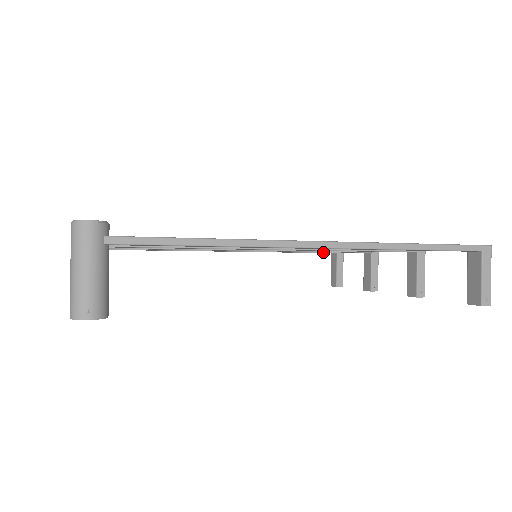
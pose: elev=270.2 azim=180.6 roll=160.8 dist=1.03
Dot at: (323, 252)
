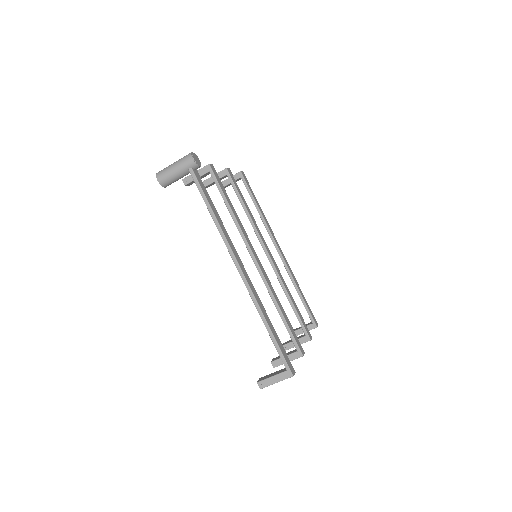
Dot at: (308, 313)
